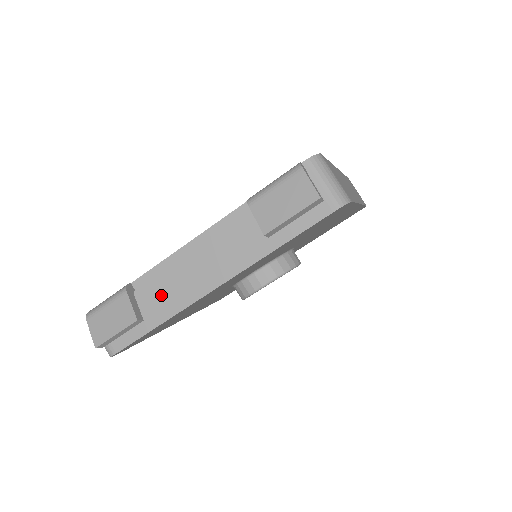
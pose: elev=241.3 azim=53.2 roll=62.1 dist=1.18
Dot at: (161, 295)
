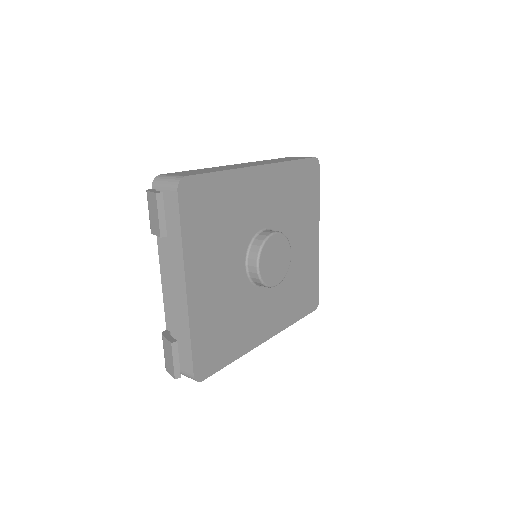
Dot at: (177, 320)
